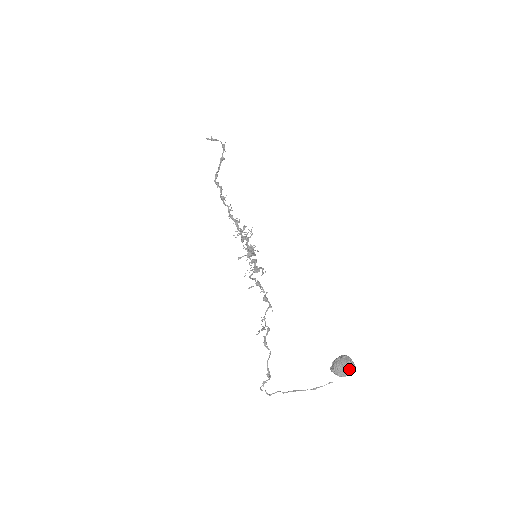
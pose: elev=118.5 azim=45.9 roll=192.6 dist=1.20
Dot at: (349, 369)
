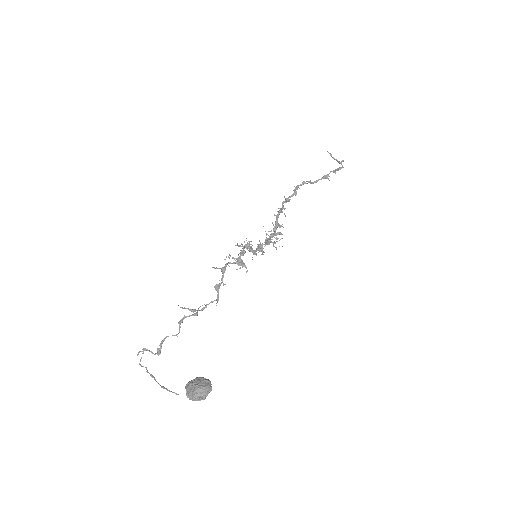
Dot at: (196, 393)
